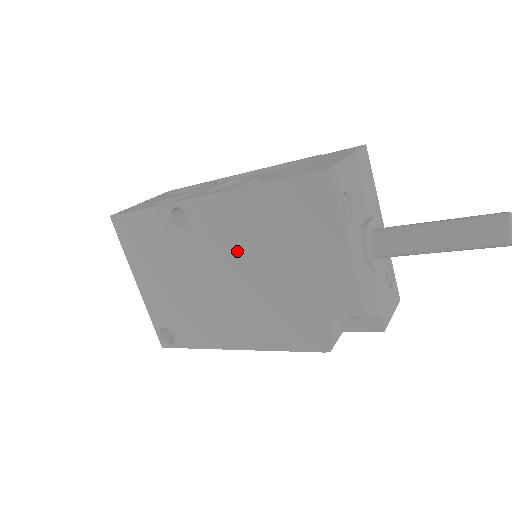
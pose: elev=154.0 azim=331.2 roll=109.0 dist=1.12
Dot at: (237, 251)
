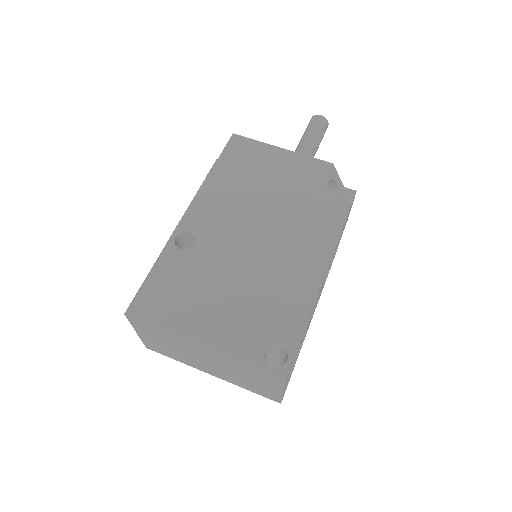
Dot at: (241, 213)
